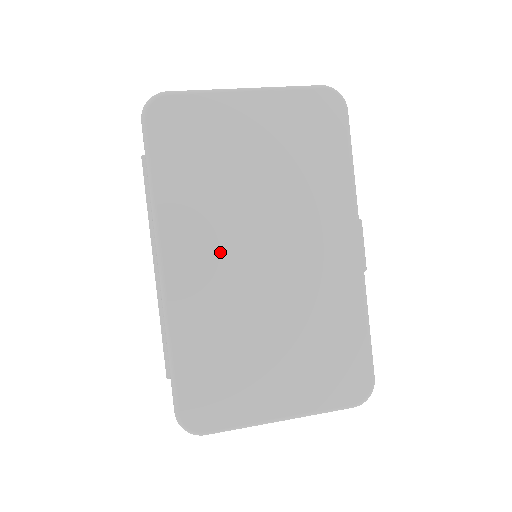
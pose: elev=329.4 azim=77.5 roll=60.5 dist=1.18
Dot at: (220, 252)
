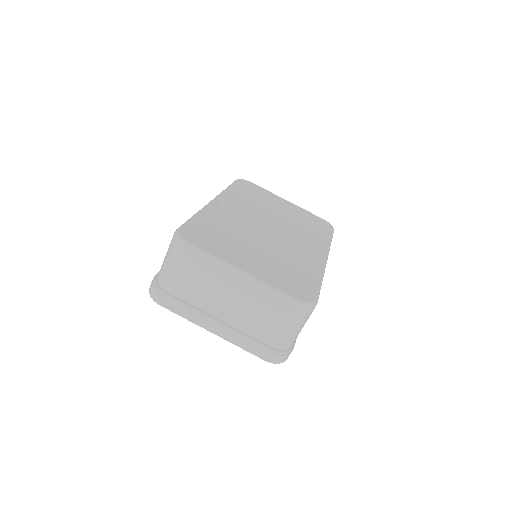
Dot at: occluded
